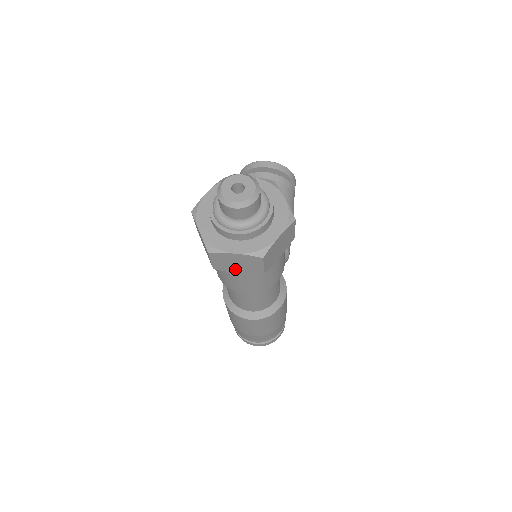
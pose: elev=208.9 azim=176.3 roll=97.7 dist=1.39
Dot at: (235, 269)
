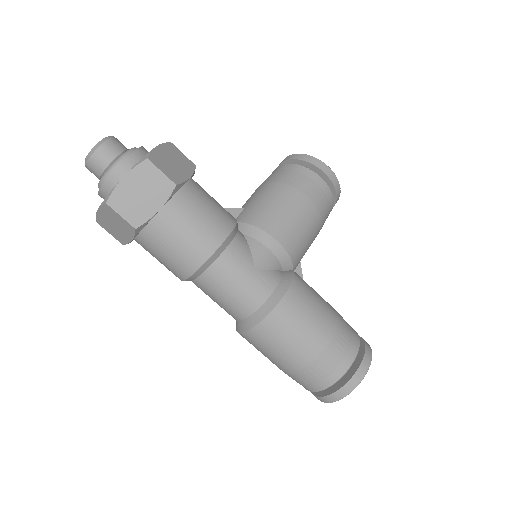
Dot at: (125, 235)
